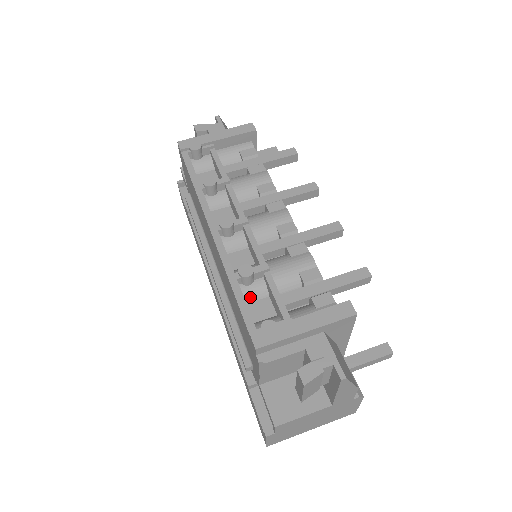
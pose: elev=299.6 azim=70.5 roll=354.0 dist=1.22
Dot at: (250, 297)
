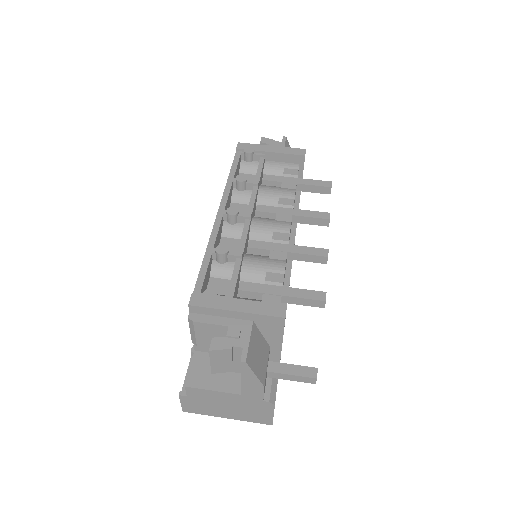
Dot at: (217, 273)
